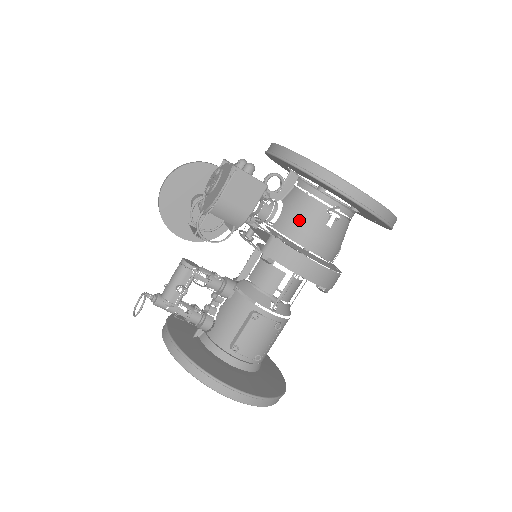
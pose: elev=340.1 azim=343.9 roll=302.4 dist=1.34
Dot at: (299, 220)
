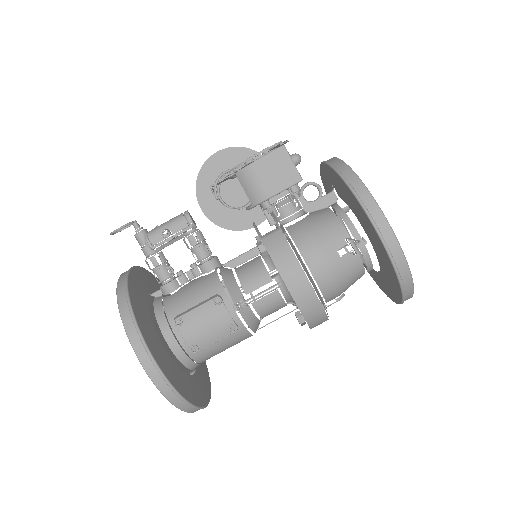
Dot at: (314, 231)
